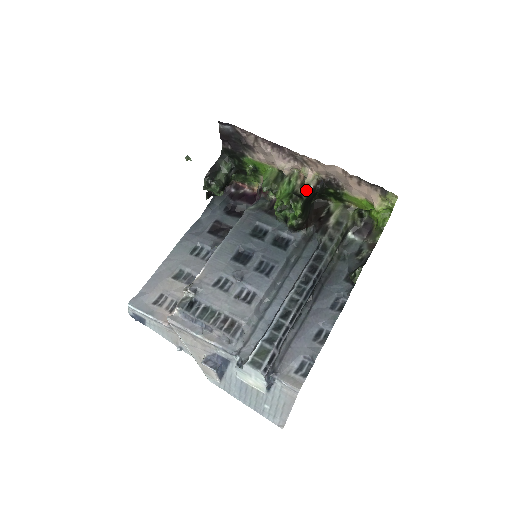
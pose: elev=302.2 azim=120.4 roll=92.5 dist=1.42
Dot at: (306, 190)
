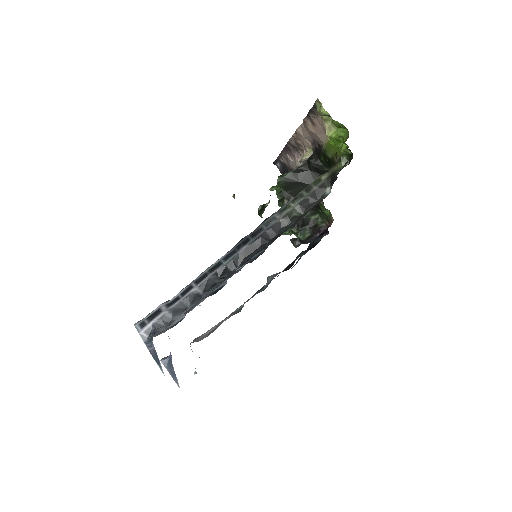
Dot at: (295, 169)
